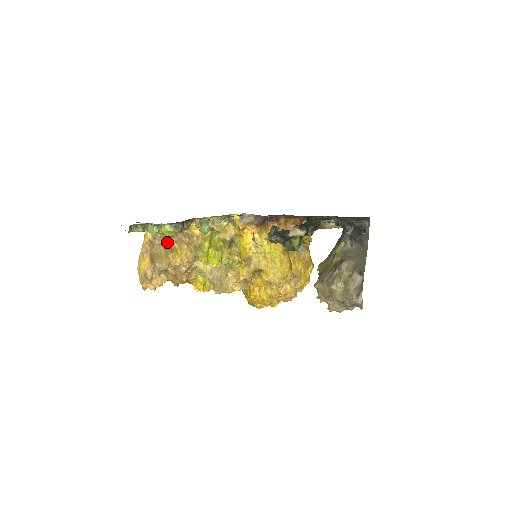
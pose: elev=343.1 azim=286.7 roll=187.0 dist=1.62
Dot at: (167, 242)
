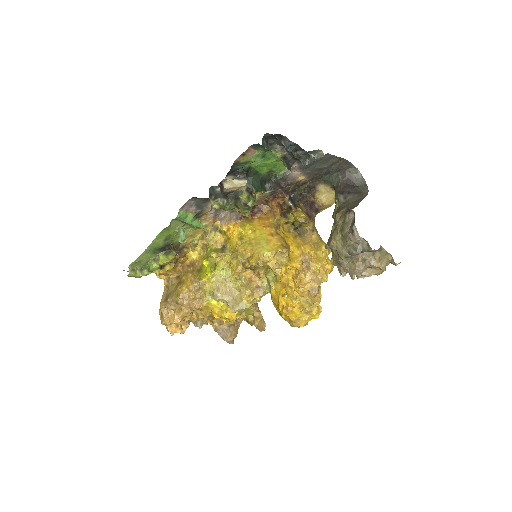
Dot at: (179, 280)
